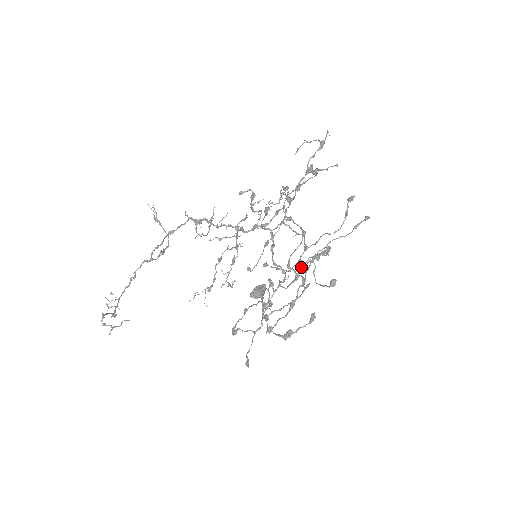
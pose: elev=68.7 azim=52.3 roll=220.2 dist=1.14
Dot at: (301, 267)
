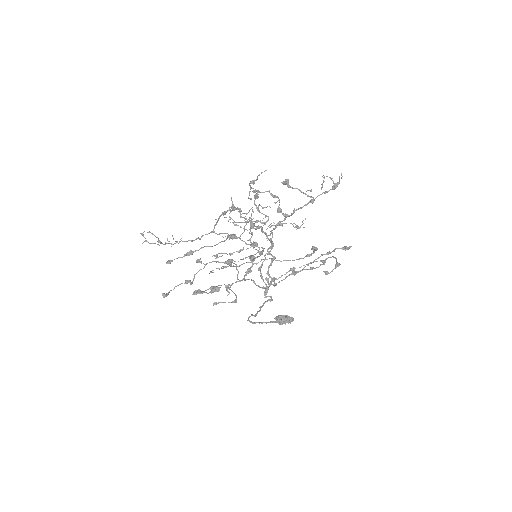
Dot at: (252, 263)
